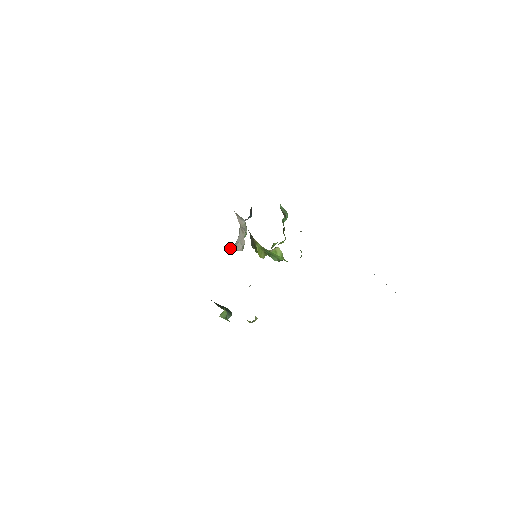
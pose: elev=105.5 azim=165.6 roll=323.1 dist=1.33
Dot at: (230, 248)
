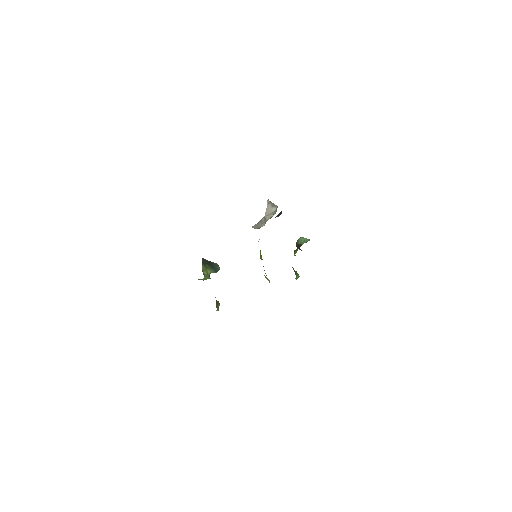
Dot at: occluded
